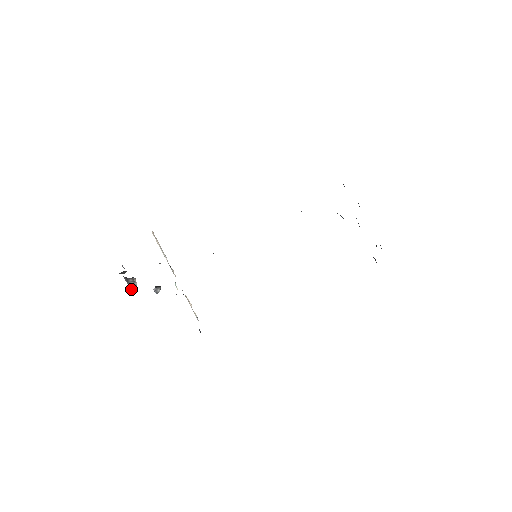
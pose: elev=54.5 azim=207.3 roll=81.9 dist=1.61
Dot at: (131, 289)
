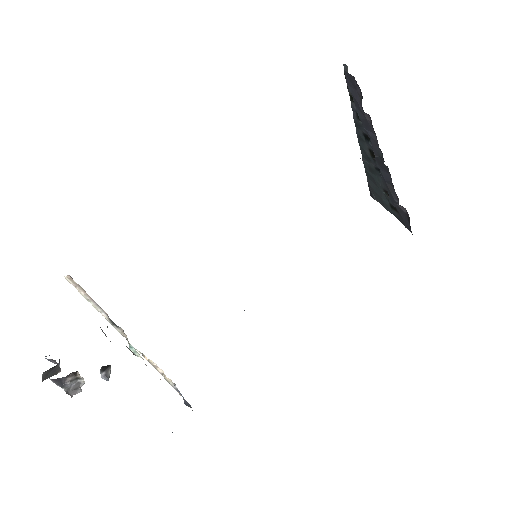
Dot at: (72, 395)
